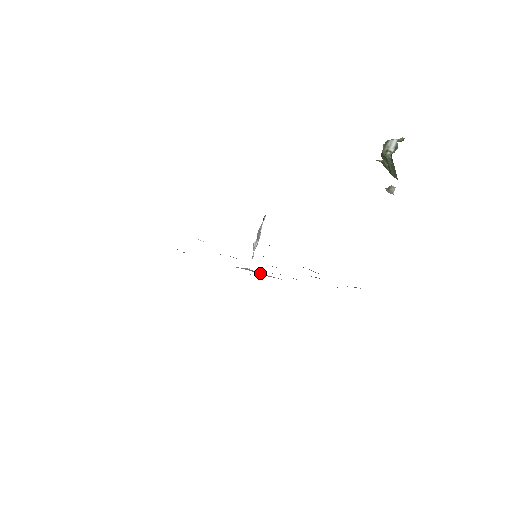
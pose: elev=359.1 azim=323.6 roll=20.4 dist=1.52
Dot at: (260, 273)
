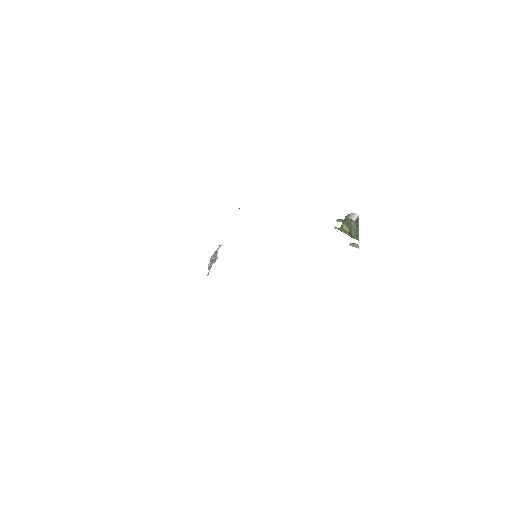
Dot at: occluded
